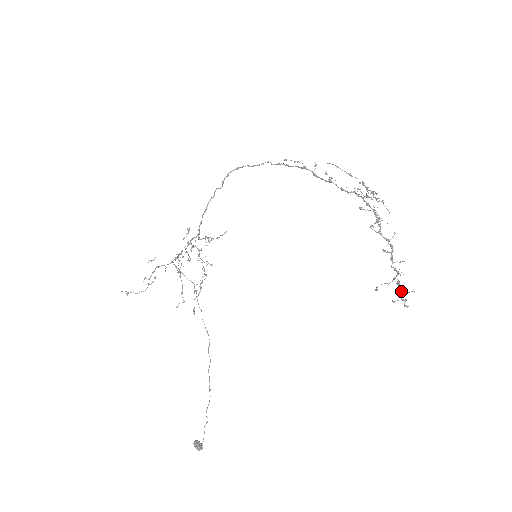
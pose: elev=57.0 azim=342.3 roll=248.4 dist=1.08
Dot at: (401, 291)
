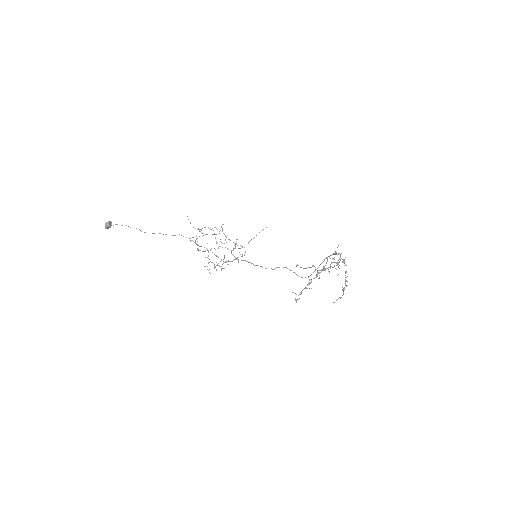
Dot at: (305, 288)
